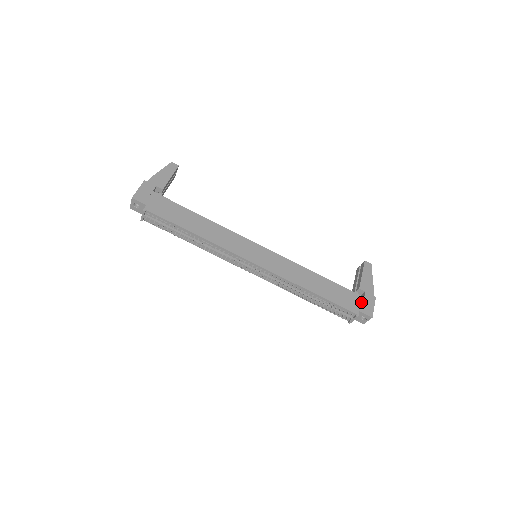
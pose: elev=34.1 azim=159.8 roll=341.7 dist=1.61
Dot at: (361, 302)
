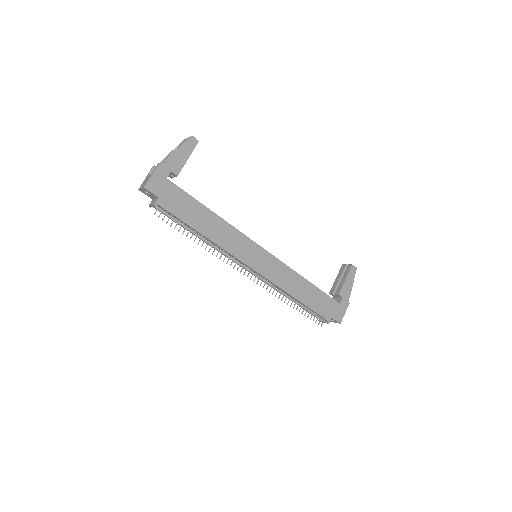
Dot at: (336, 309)
